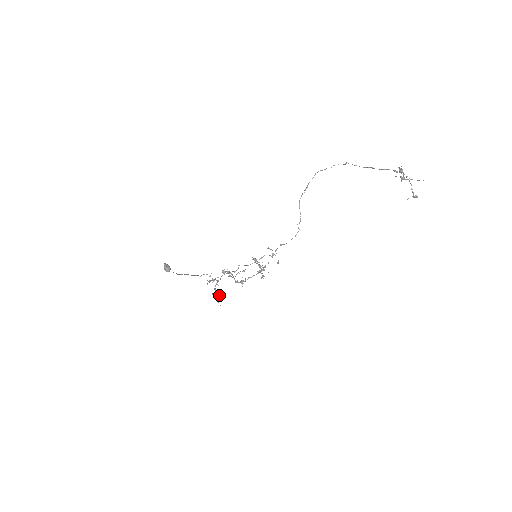
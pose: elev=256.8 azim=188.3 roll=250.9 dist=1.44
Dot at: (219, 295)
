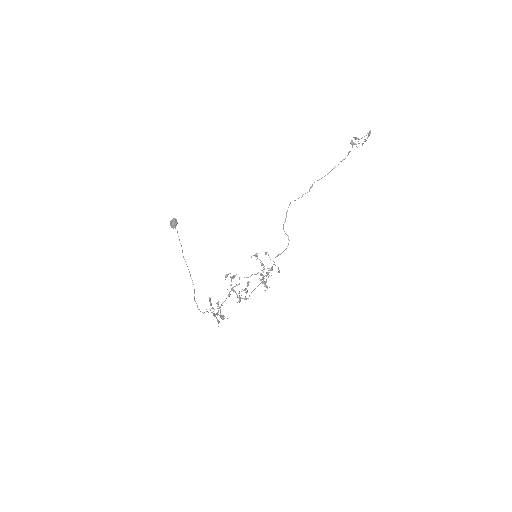
Dot at: occluded
